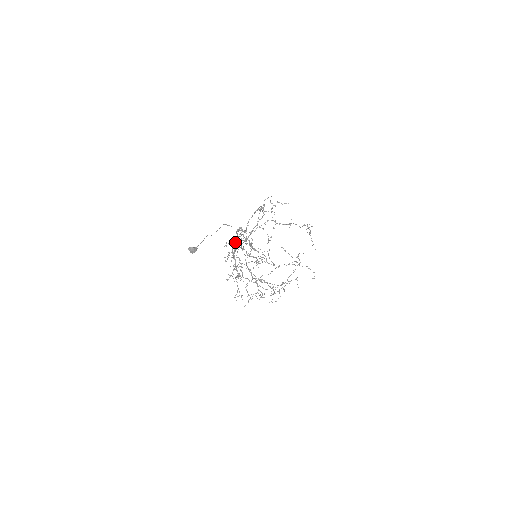
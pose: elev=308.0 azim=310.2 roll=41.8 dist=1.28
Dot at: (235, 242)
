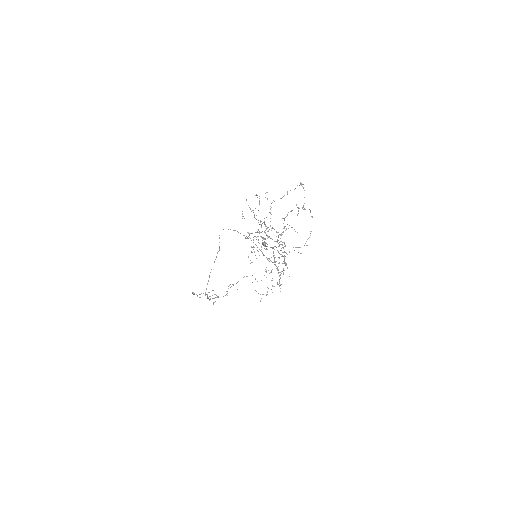
Dot at: occluded
